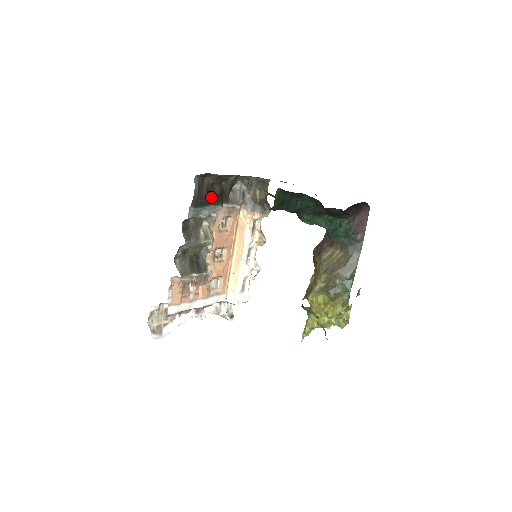
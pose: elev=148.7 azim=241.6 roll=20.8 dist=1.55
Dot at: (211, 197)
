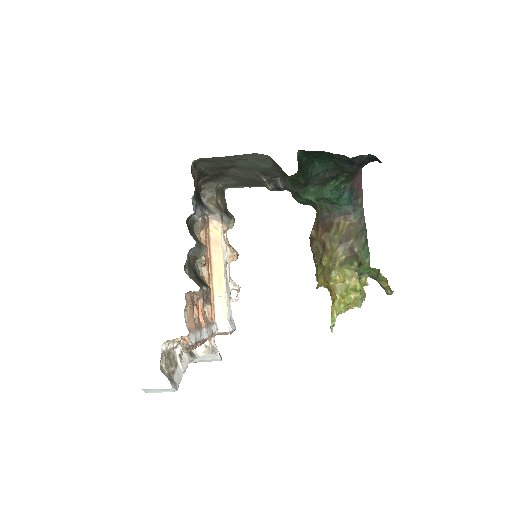
Dot at: (199, 194)
